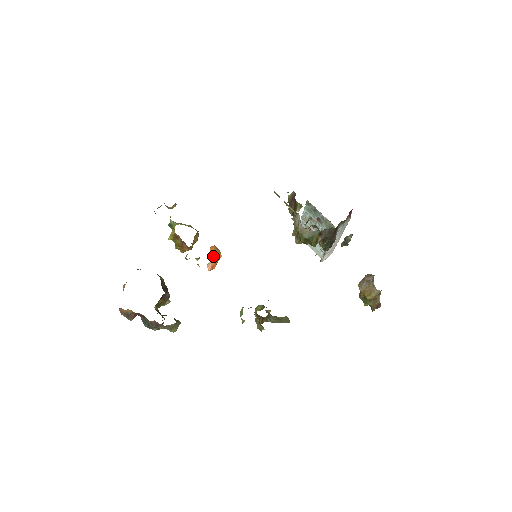
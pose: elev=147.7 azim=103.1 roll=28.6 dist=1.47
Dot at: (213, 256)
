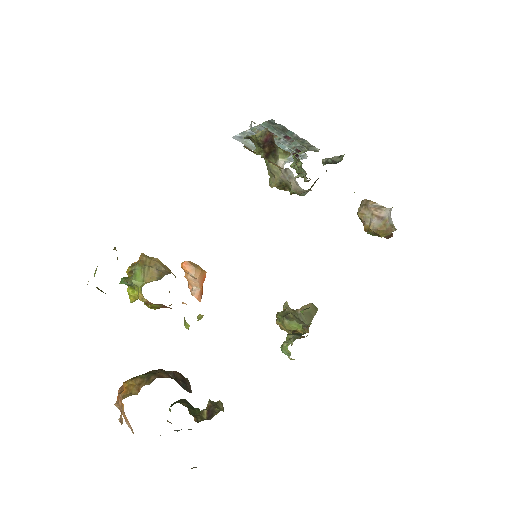
Dot at: (197, 281)
